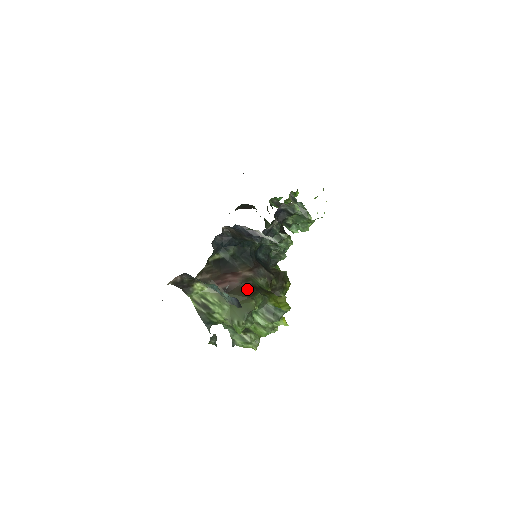
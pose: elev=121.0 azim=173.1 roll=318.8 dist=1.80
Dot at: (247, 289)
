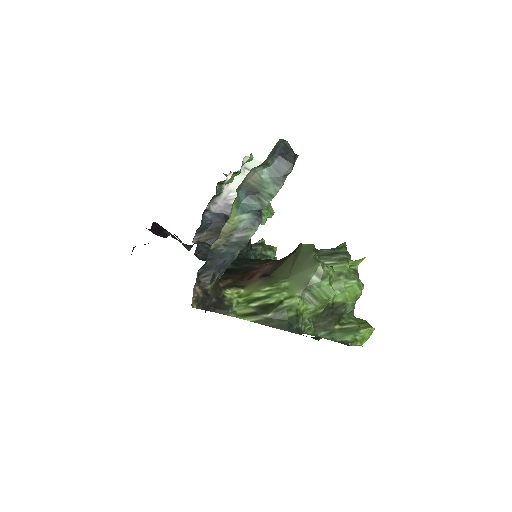
Dot at: occluded
